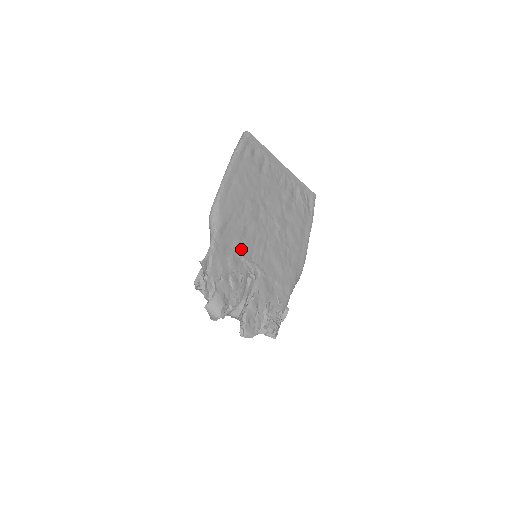
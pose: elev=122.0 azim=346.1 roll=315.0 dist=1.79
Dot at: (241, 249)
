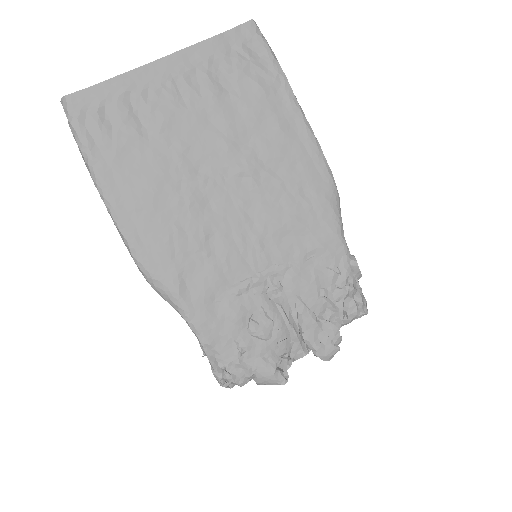
Dot at: (230, 282)
